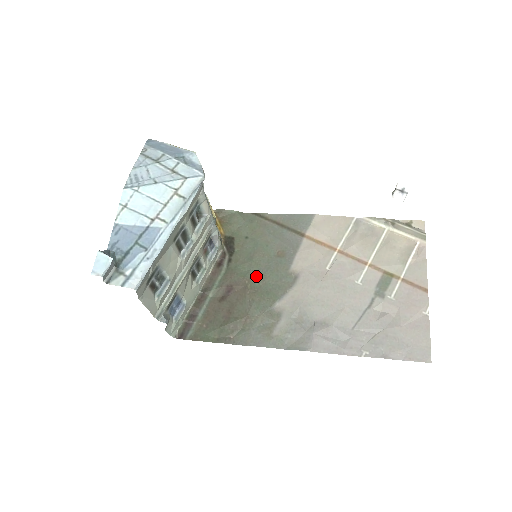
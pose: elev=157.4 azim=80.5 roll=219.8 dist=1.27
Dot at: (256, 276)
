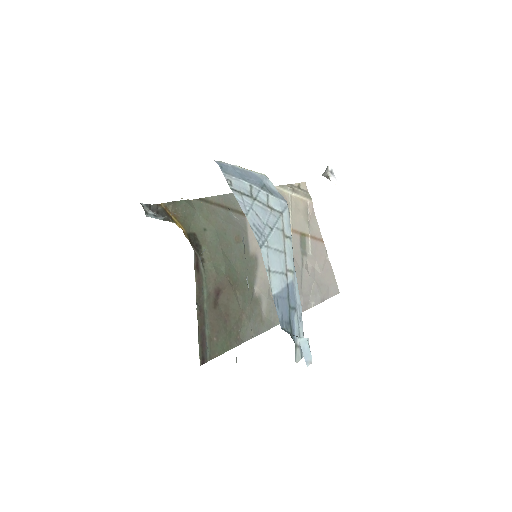
Dot at: (231, 269)
